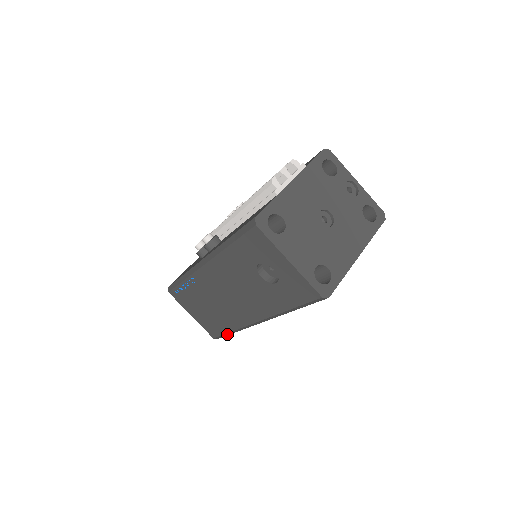
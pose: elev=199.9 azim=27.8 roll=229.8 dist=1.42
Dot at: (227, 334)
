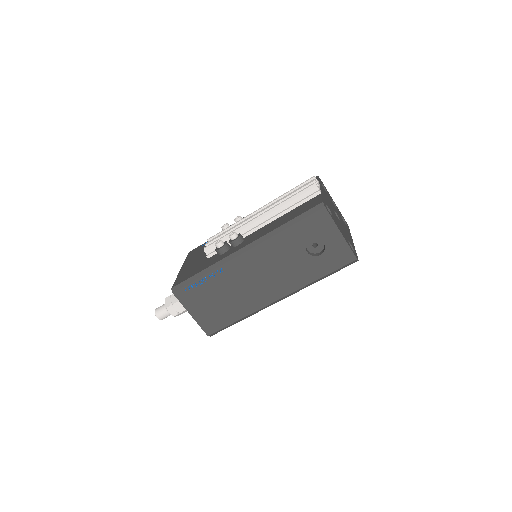
Dot at: (228, 326)
